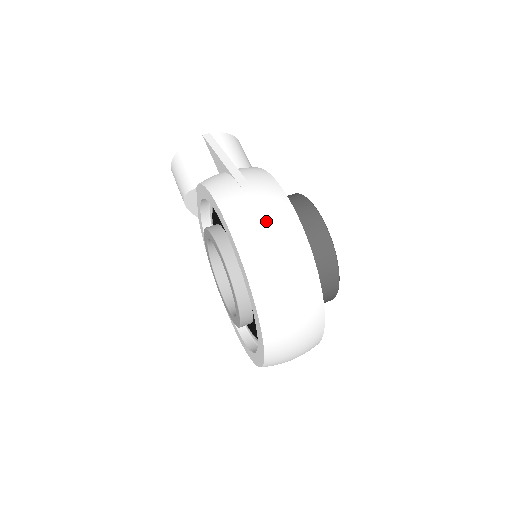
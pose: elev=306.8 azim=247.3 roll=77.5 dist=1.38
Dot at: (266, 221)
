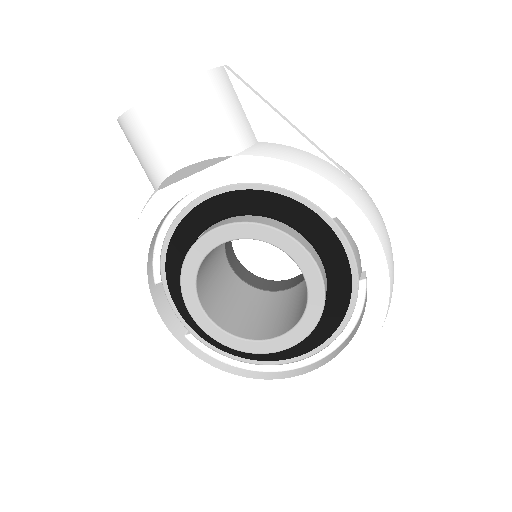
Dot at: occluded
